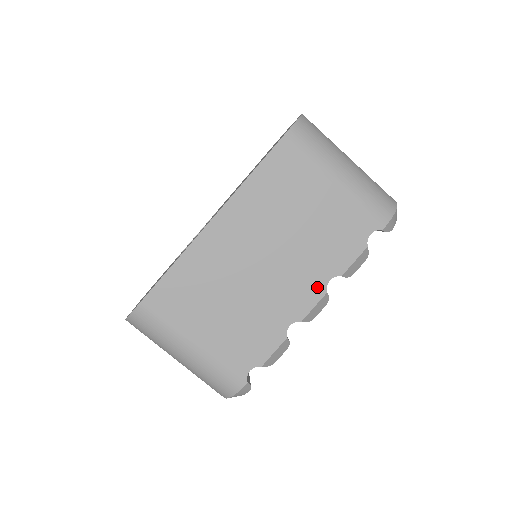
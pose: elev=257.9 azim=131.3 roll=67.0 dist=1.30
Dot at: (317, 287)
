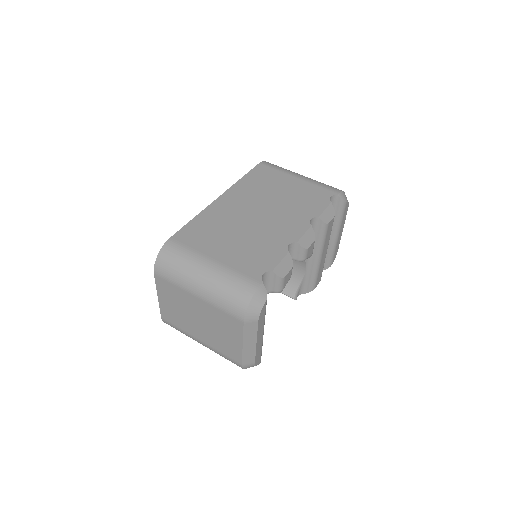
Dot at: (303, 223)
